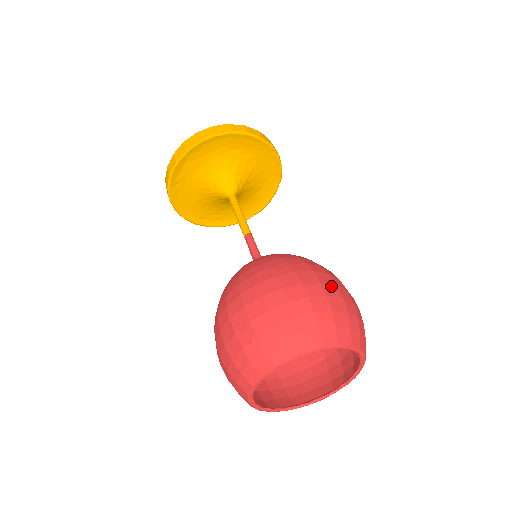
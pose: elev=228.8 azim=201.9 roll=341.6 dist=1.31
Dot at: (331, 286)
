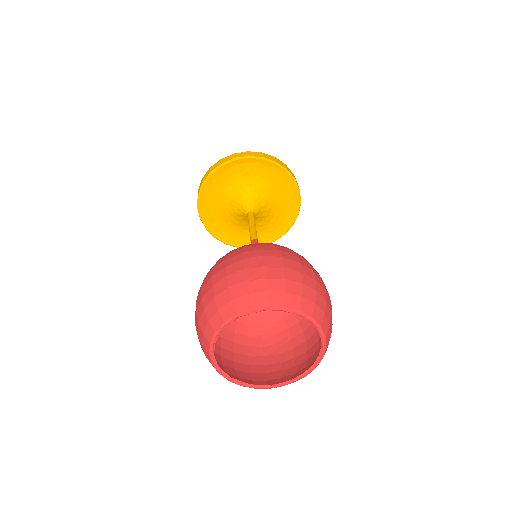
Dot at: occluded
